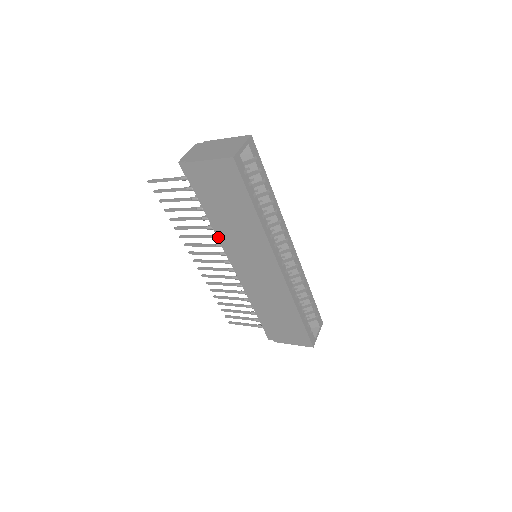
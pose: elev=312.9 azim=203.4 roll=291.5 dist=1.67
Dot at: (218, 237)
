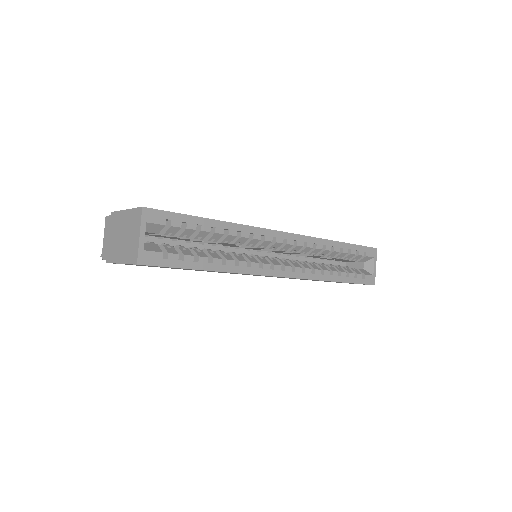
Dot at: occluded
